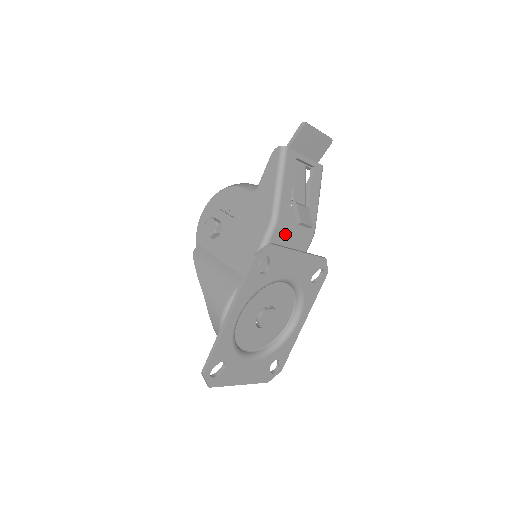
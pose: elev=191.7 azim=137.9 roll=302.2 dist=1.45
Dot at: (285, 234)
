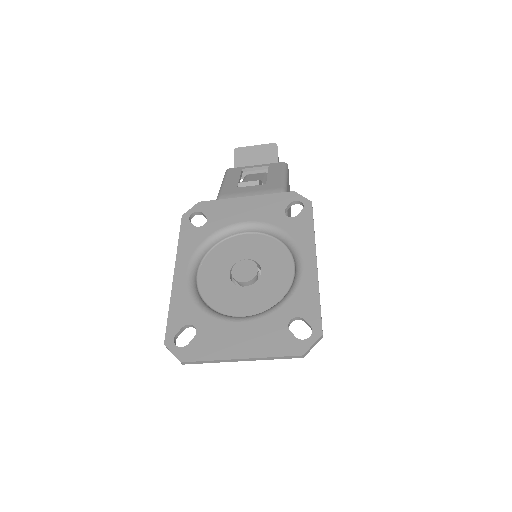
Dot at: occluded
